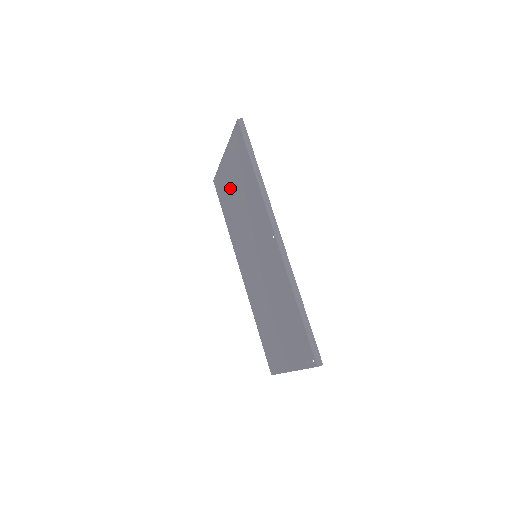
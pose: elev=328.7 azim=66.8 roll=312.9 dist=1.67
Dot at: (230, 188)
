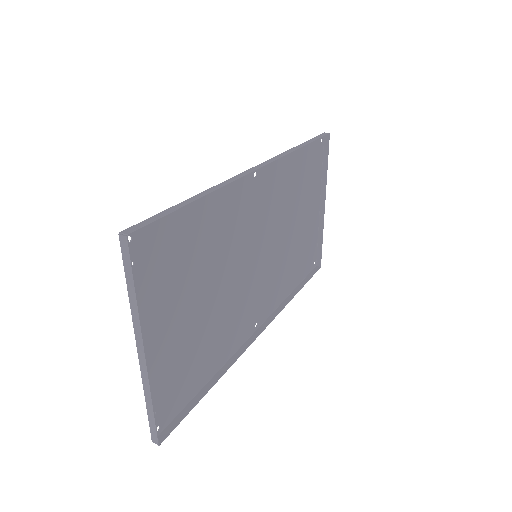
Dot at: (303, 230)
